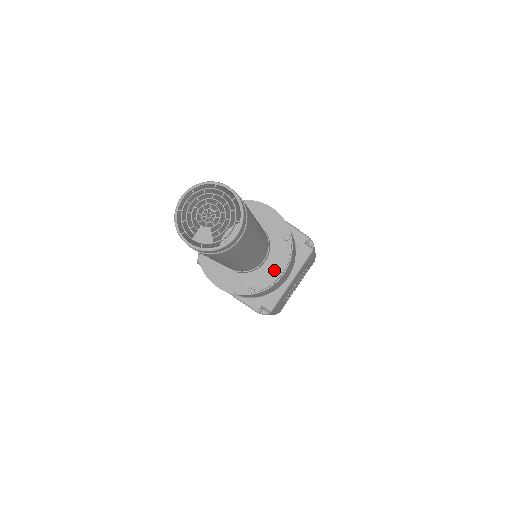
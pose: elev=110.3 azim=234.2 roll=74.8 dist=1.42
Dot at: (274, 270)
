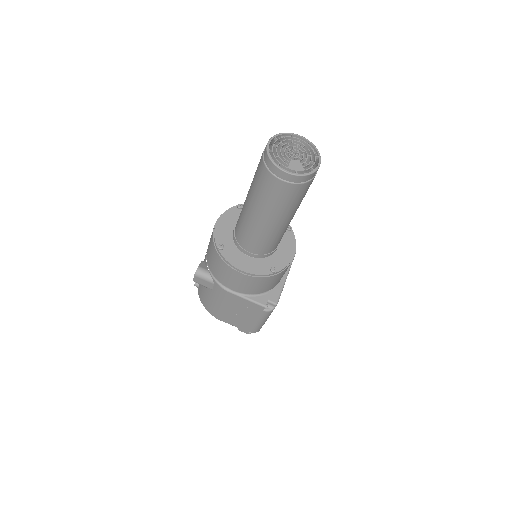
Dot at: (287, 253)
